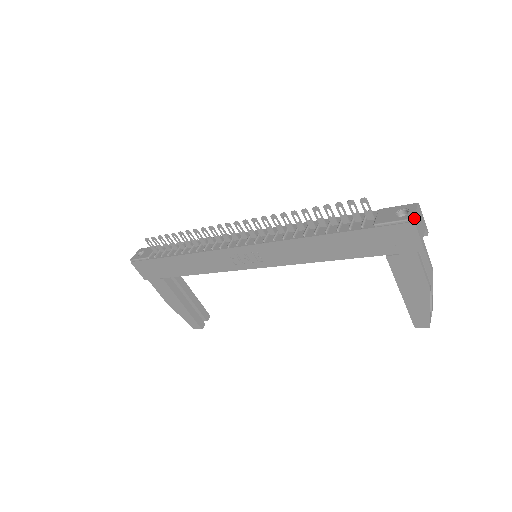
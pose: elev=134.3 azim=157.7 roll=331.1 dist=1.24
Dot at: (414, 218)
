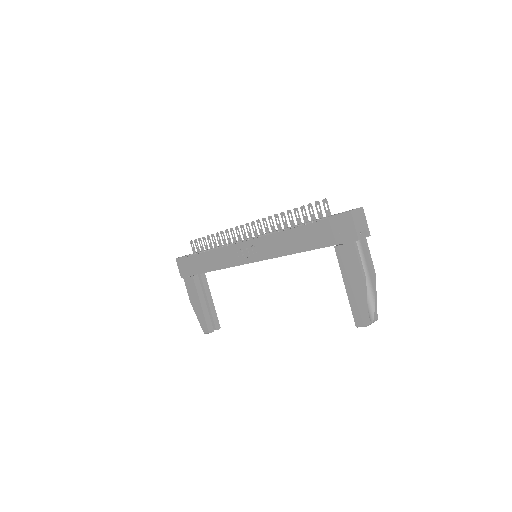
Dot at: (352, 210)
